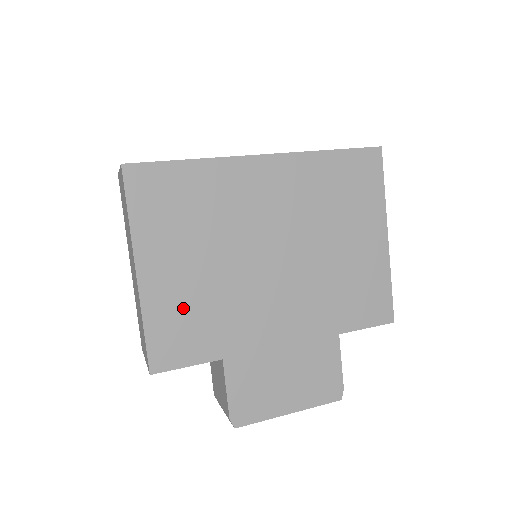
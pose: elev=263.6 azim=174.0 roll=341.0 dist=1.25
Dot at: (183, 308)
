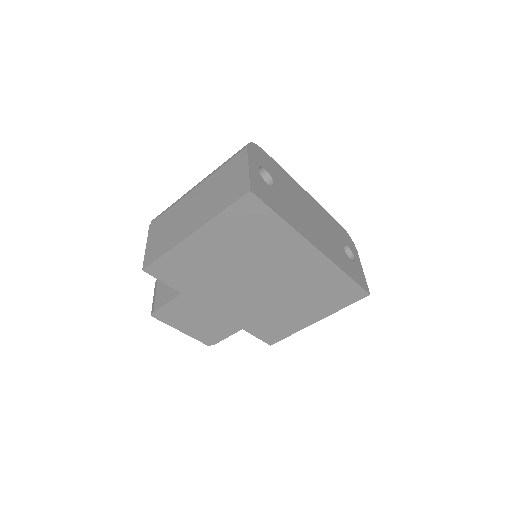
Dot at: (193, 264)
